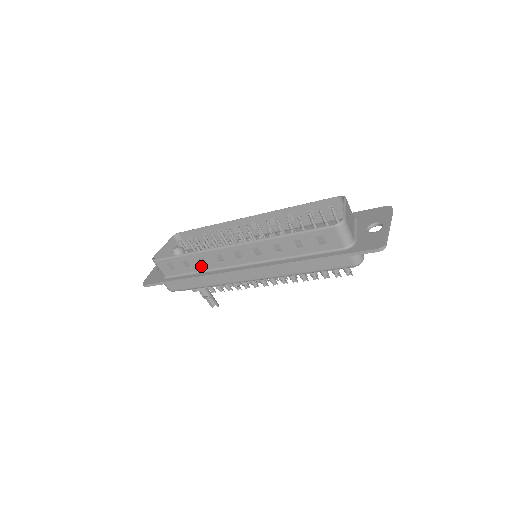
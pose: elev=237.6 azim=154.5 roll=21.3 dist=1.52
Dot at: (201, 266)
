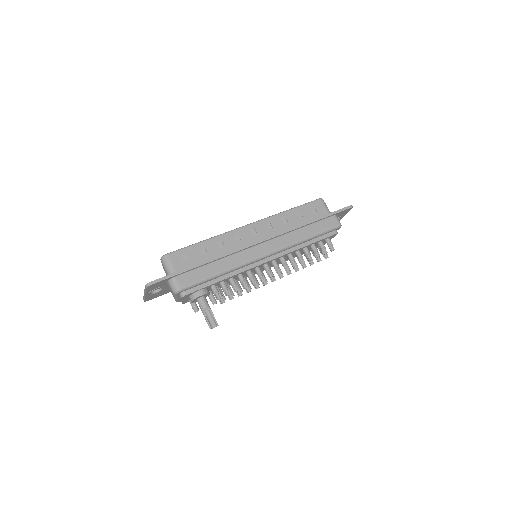
Dot at: (218, 251)
